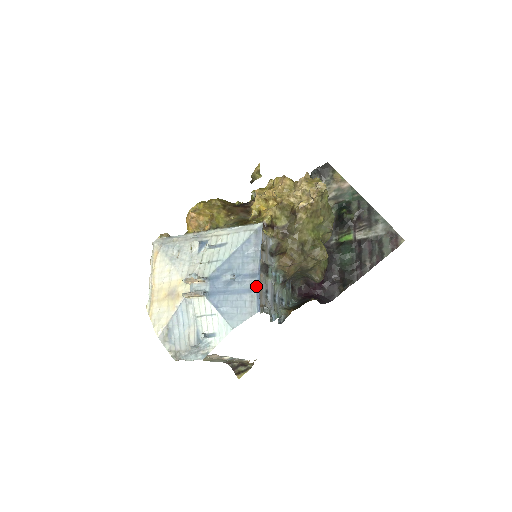
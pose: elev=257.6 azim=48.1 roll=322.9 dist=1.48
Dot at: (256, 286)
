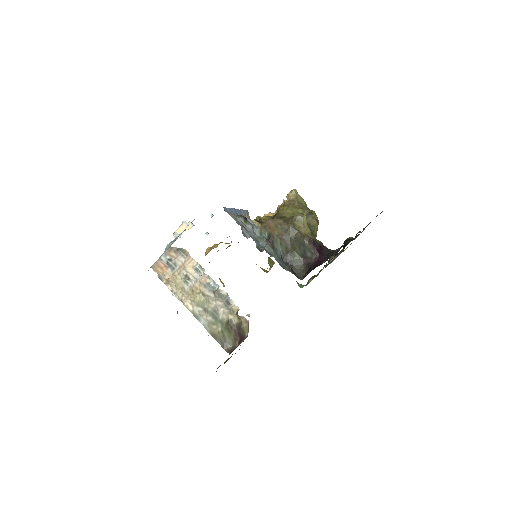
Dot at: occluded
